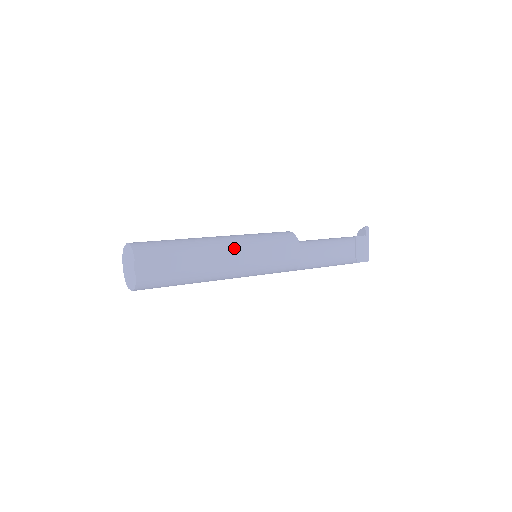
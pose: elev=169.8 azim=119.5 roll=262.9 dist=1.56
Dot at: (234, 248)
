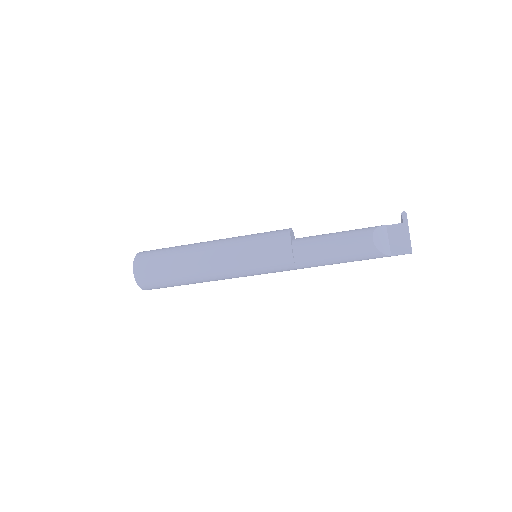
Dot at: (218, 246)
